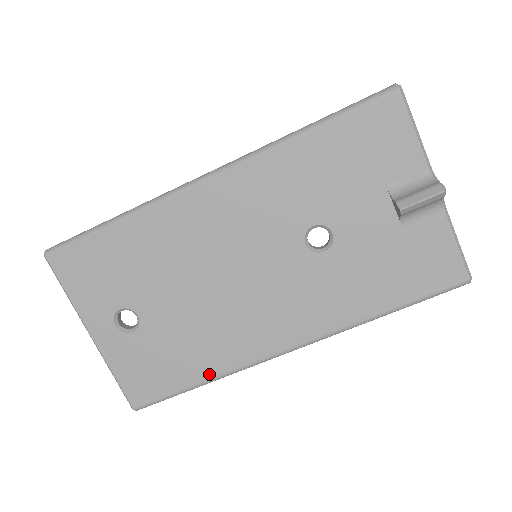
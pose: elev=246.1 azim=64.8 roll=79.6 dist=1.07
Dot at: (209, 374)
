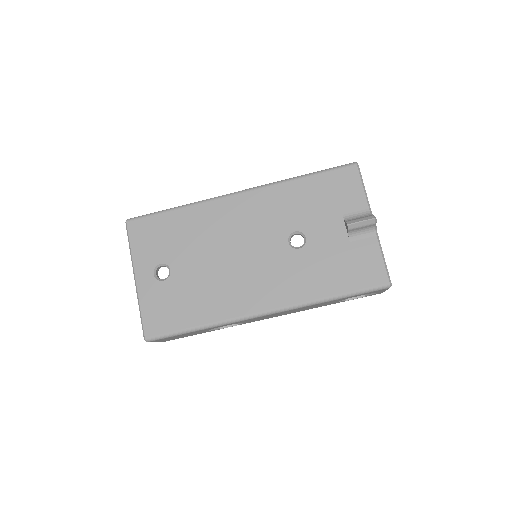
Dot at: (205, 321)
